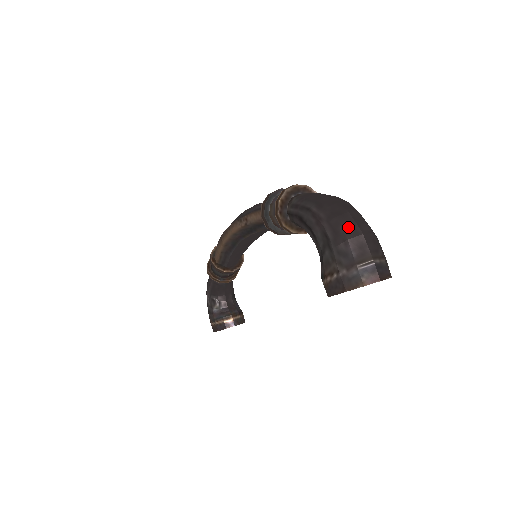
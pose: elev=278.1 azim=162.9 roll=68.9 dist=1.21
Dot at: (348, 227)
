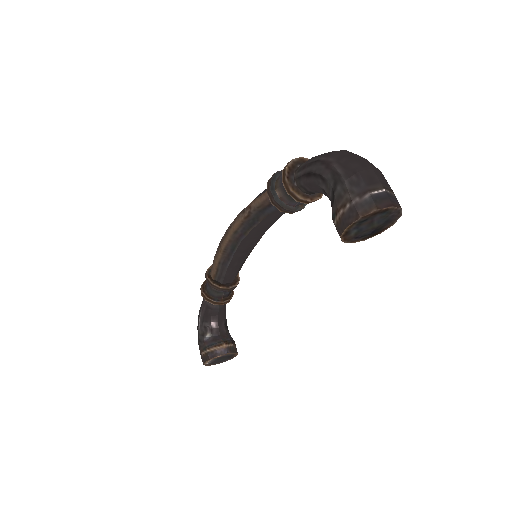
Dot at: (358, 163)
